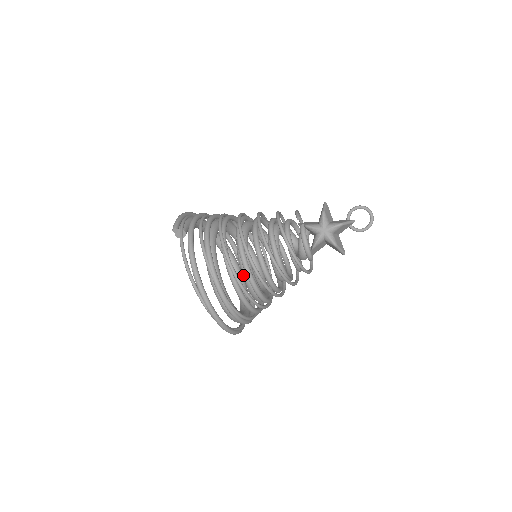
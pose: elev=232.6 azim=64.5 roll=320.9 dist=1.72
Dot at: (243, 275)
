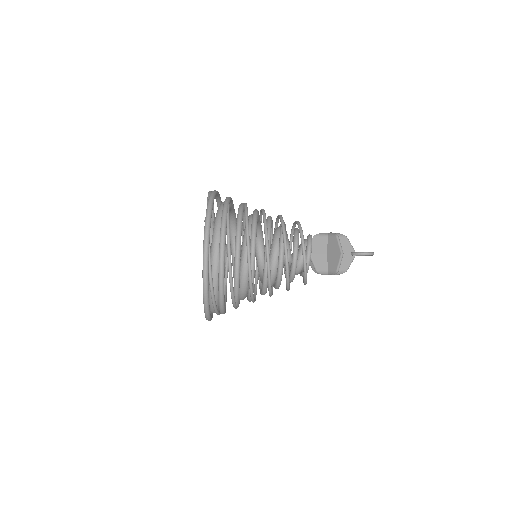
Dot at: occluded
